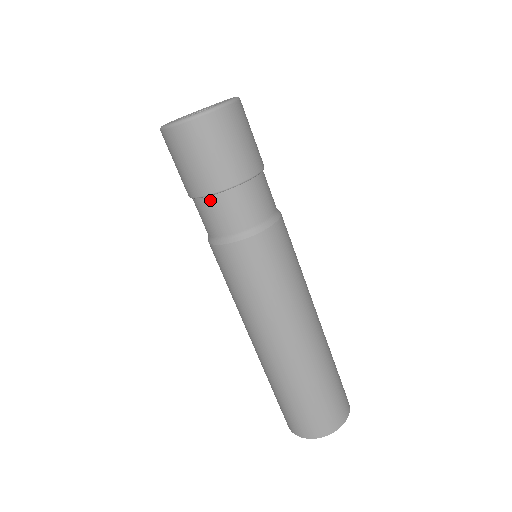
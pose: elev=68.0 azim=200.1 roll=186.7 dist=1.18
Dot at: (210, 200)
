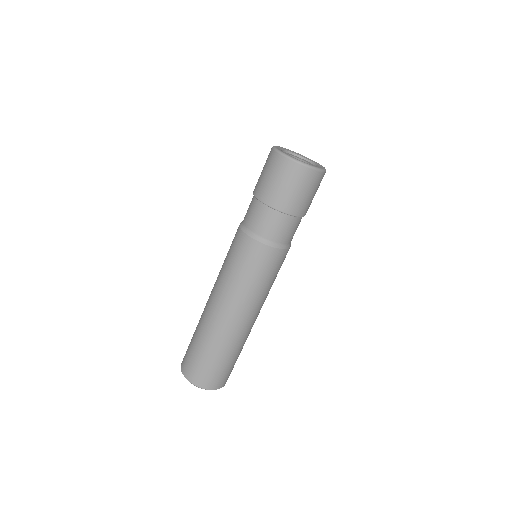
Dot at: (264, 207)
